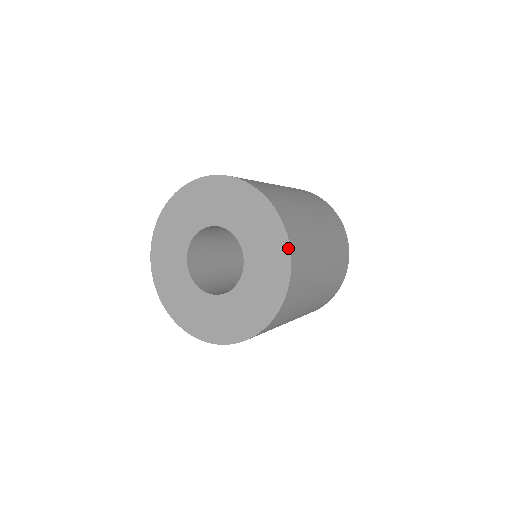
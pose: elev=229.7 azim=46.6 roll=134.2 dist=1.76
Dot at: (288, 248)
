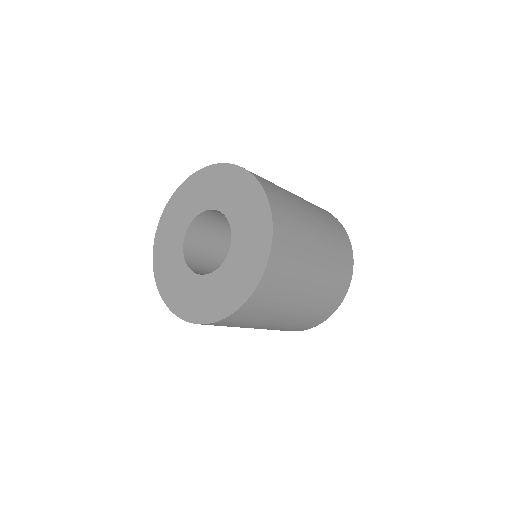
Dot at: (271, 233)
